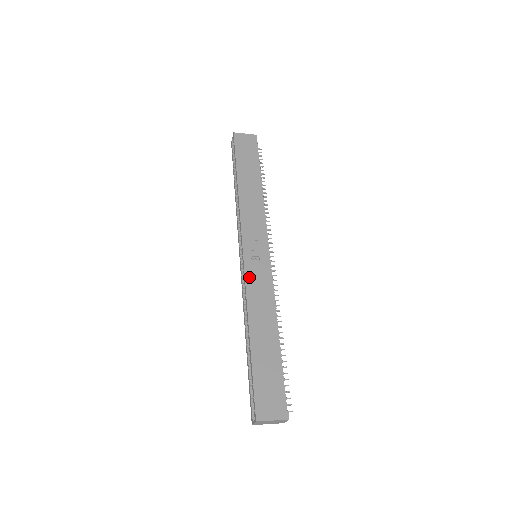
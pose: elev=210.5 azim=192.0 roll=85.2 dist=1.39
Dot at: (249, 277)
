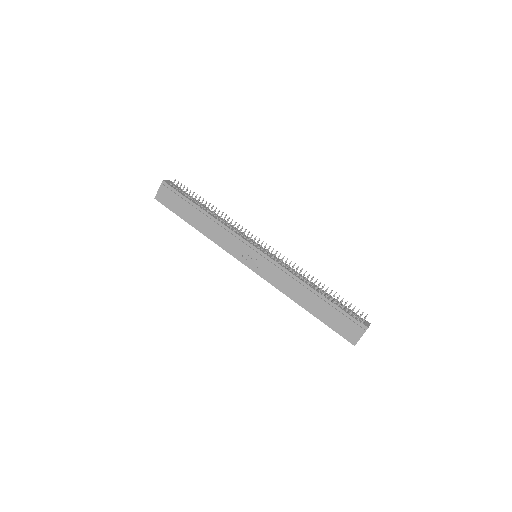
Dot at: (267, 278)
